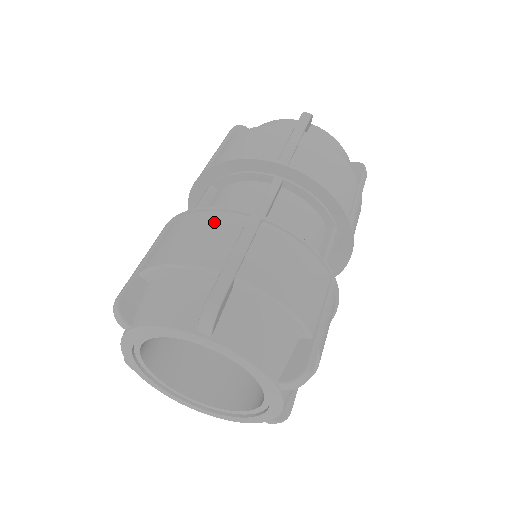
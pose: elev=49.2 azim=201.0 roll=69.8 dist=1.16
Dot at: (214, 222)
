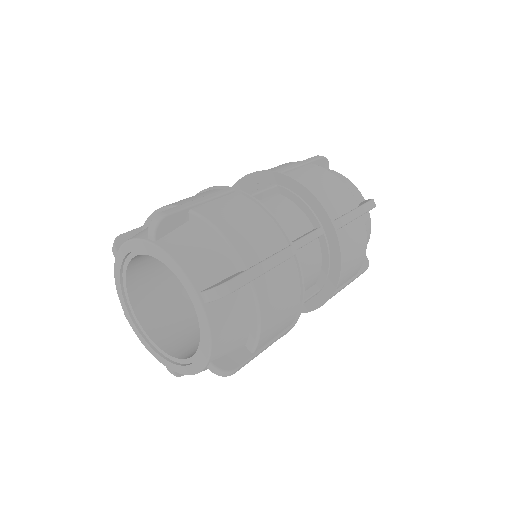
Dot at: (201, 193)
